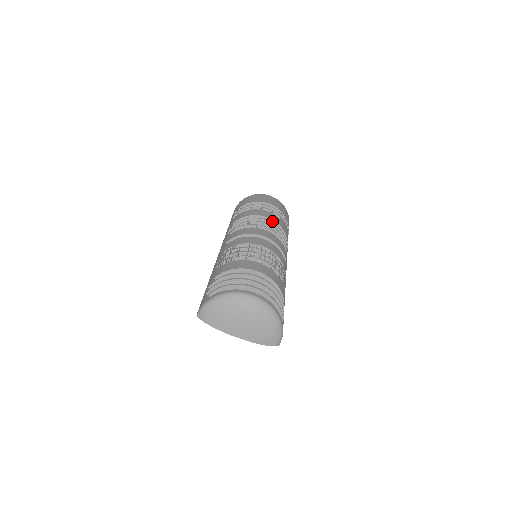
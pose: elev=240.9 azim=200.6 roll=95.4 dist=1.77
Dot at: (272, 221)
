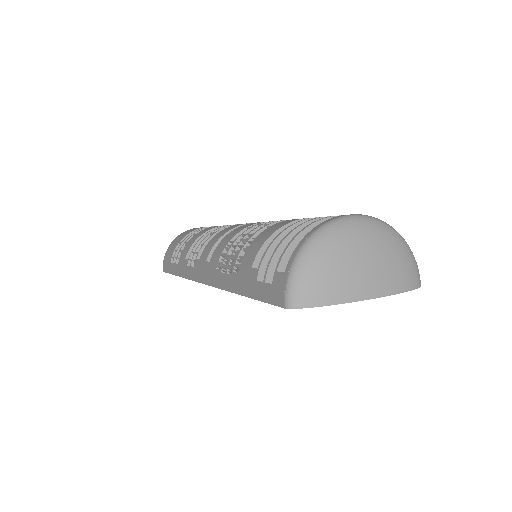
Dot at: occluded
